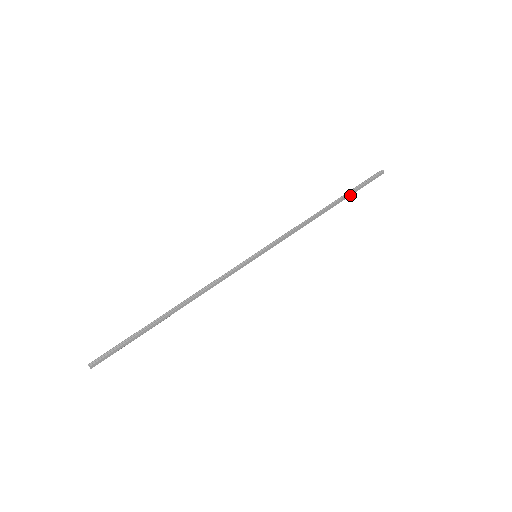
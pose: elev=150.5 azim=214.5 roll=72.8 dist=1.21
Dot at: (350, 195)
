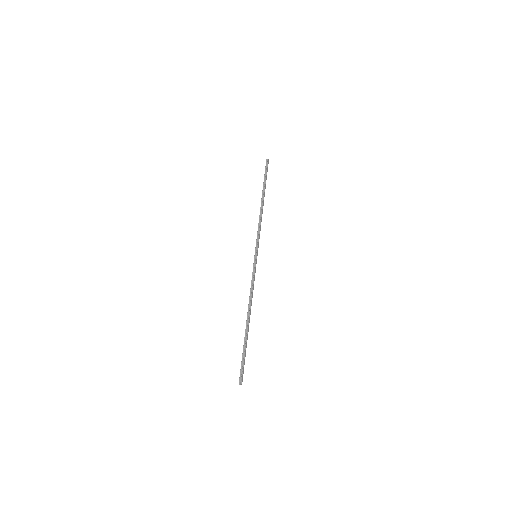
Dot at: (265, 185)
